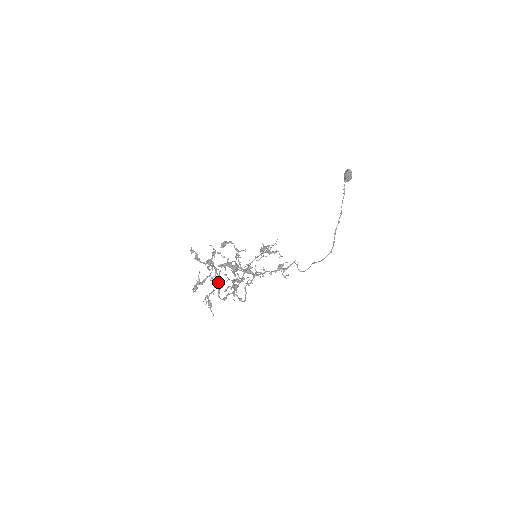
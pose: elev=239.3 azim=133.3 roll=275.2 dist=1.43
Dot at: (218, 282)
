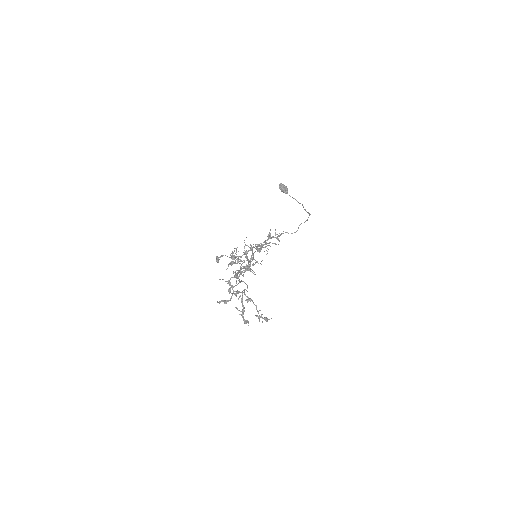
Dot at: occluded
